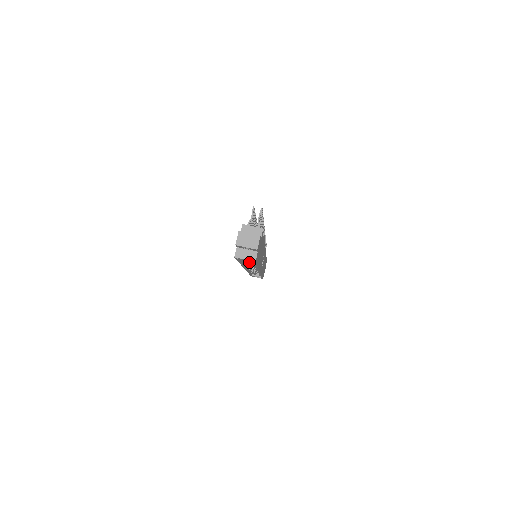
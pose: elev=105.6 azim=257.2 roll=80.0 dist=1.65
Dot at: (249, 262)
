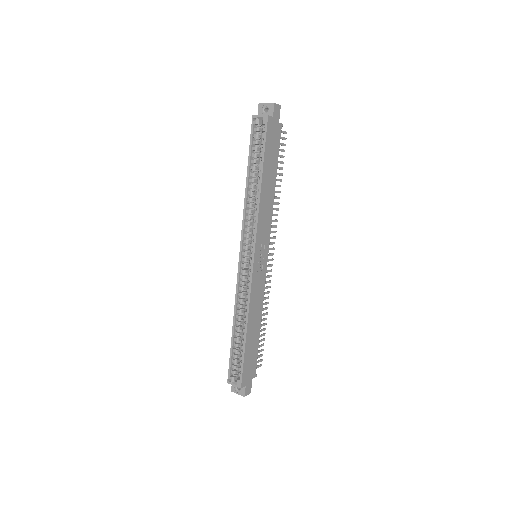
Dot at: (252, 204)
